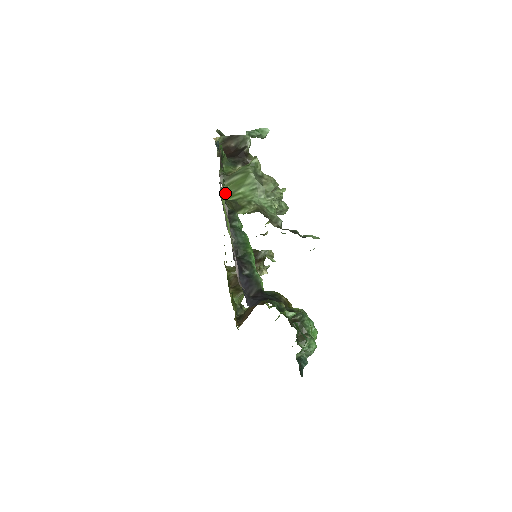
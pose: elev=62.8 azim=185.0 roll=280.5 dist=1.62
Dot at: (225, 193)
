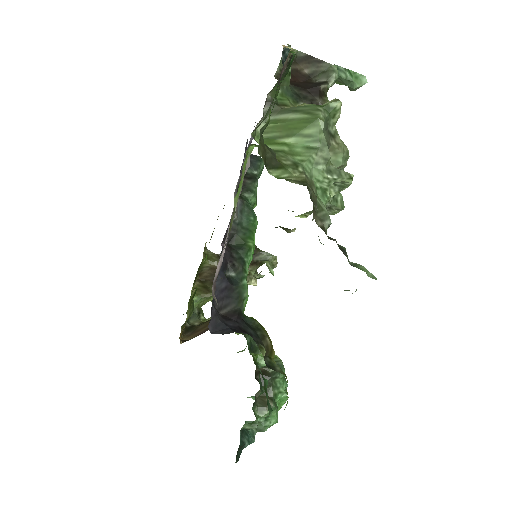
Dot at: (264, 126)
